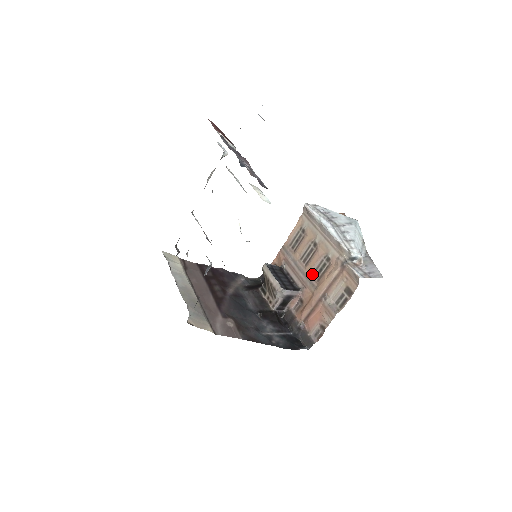
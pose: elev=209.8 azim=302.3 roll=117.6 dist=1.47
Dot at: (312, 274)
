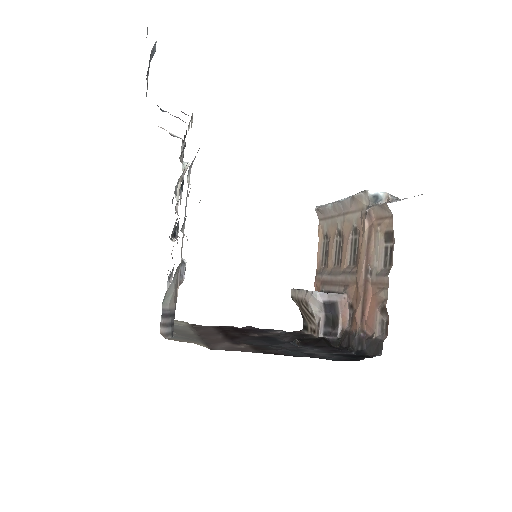
Dot at: (349, 265)
